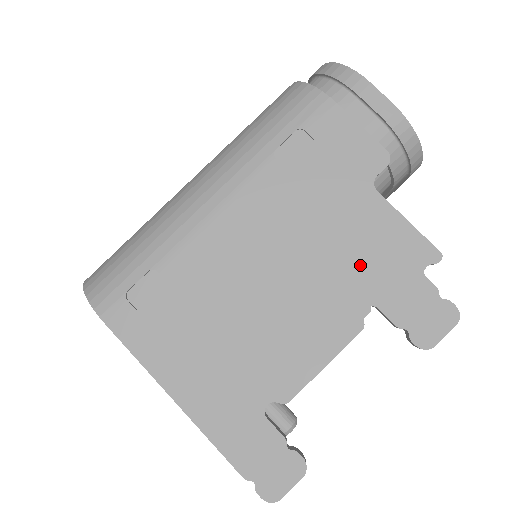
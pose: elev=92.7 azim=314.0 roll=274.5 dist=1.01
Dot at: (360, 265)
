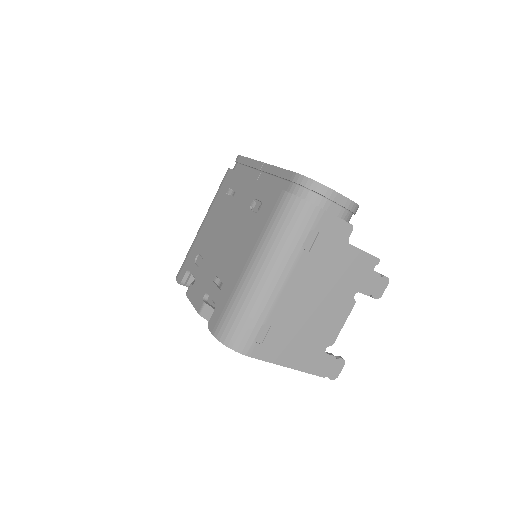
Dot at: (350, 279)
